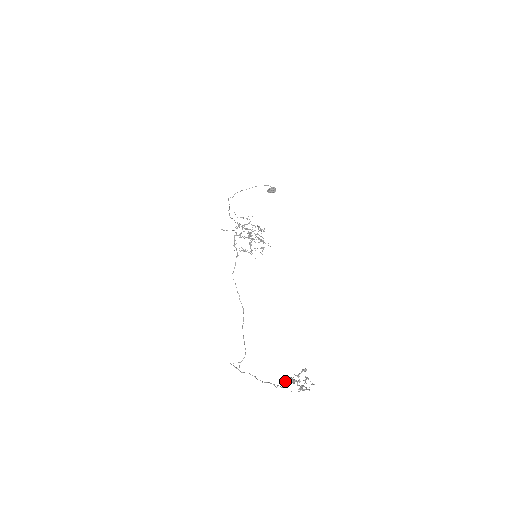
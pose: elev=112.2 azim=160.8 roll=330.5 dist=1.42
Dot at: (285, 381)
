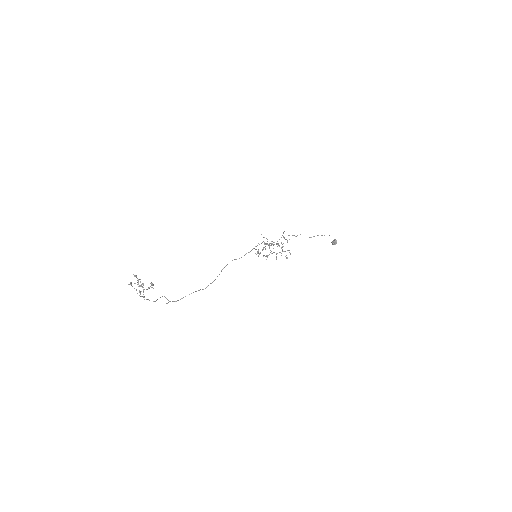
Dot at: occluded
